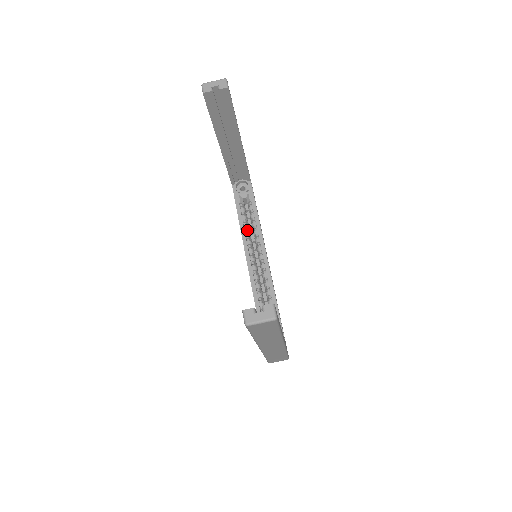
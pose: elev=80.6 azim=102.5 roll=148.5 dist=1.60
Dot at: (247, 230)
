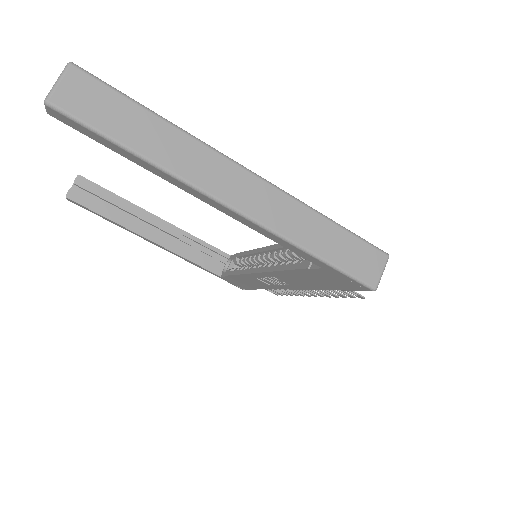
Dot at: occluded
